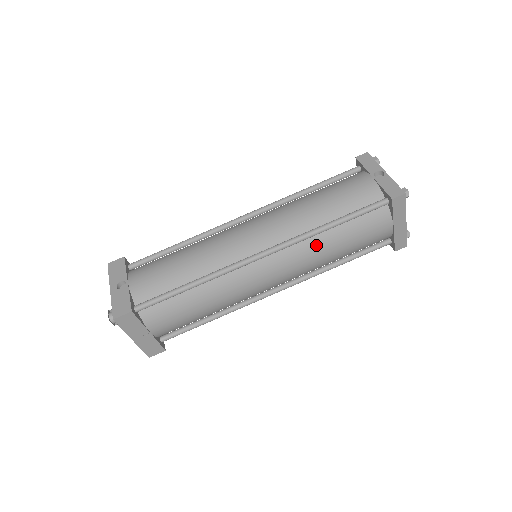
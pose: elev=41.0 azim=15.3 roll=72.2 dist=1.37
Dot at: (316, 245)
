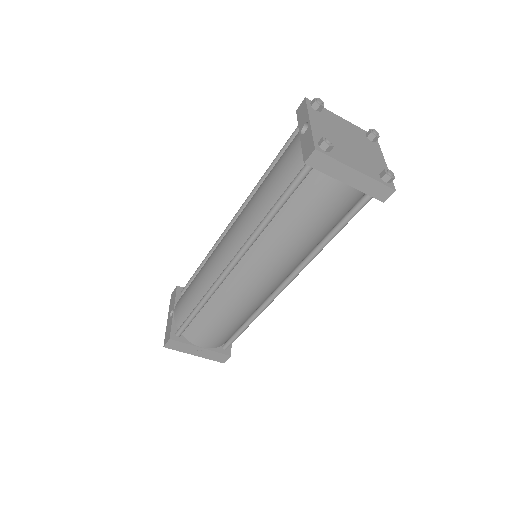
Dot at: (273, 238)
